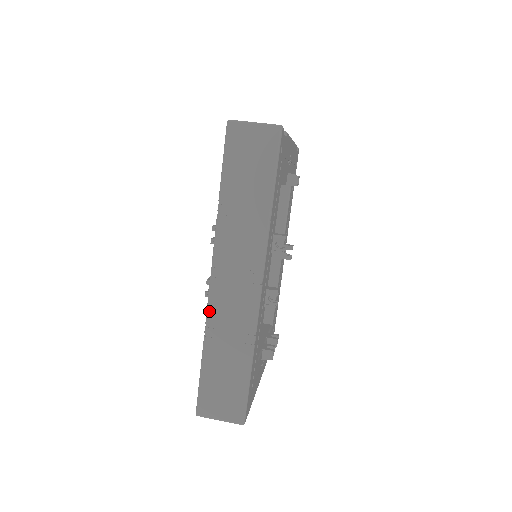
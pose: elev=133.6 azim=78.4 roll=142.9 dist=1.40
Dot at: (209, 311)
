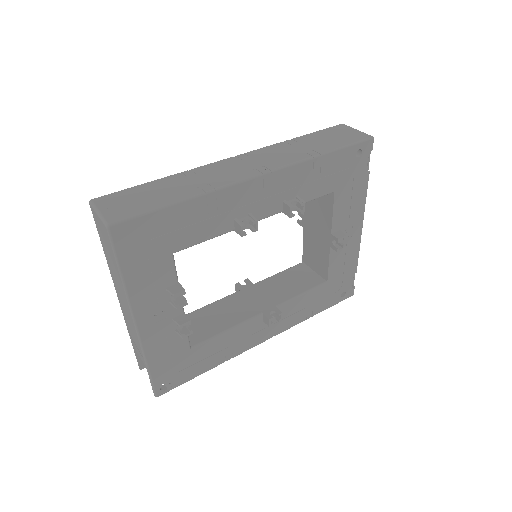
Dot at: (204, 166)
